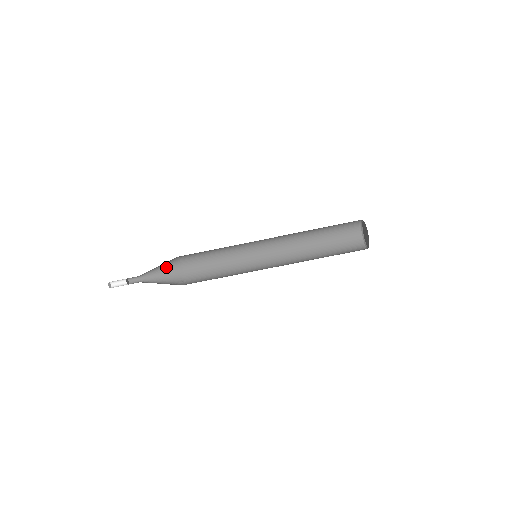
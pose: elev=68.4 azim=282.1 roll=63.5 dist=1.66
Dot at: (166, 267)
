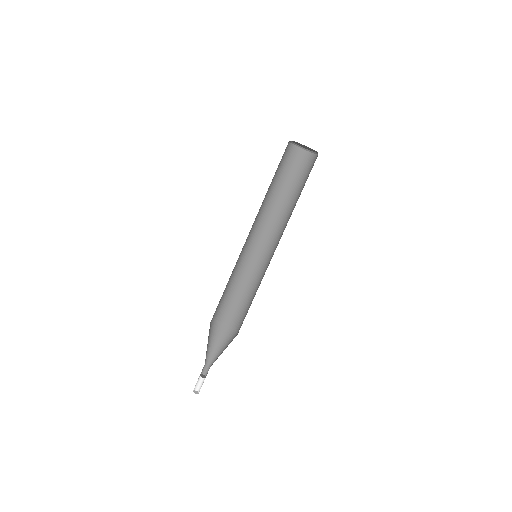
Dot at: (220, 338)
